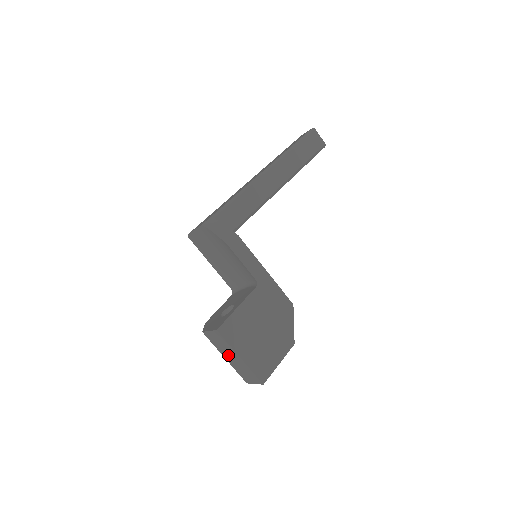
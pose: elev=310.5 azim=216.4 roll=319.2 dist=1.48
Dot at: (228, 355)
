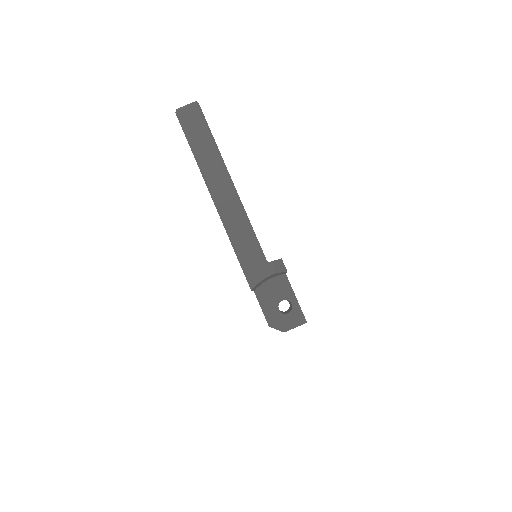
Dot at: occluded
